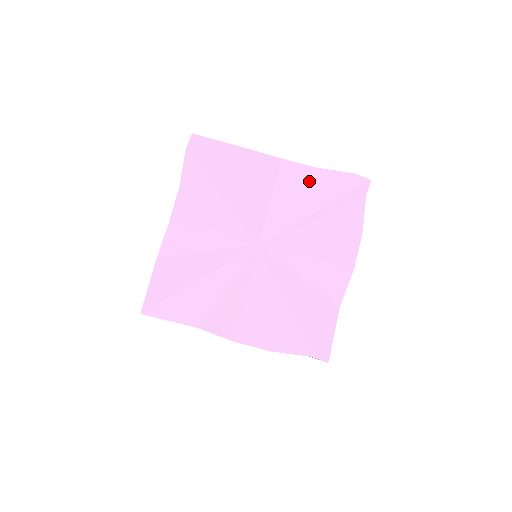
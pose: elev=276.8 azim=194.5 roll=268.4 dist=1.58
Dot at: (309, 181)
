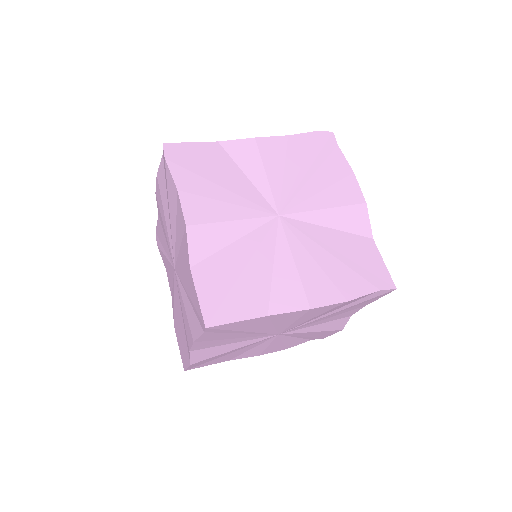
Dot at: (288, 148)
